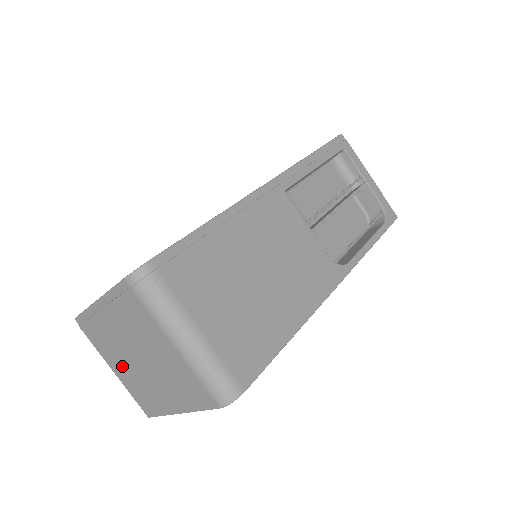
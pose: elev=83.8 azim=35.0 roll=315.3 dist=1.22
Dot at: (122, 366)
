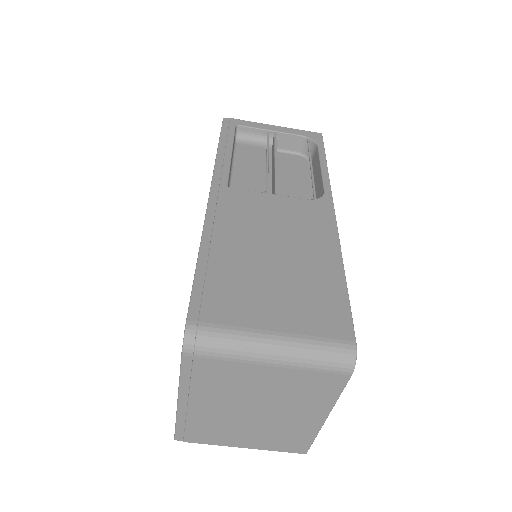
Dot at: (247, 434)
